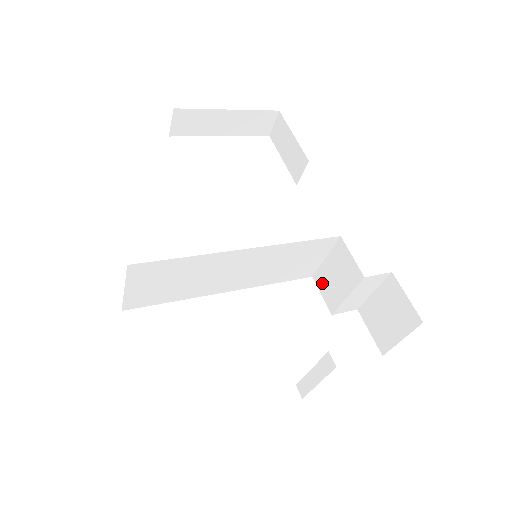
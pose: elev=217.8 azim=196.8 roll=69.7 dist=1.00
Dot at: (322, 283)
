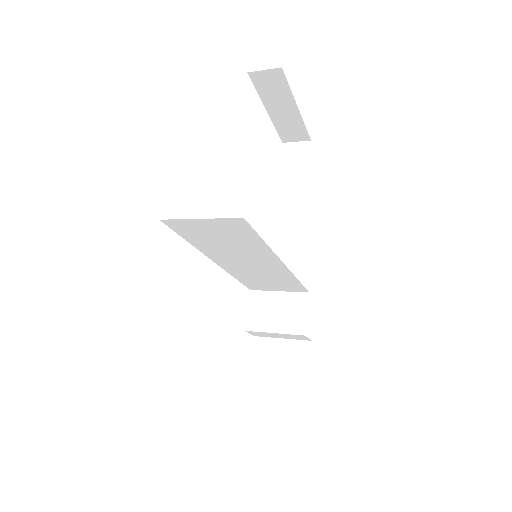
Dot at: (257, 303)
